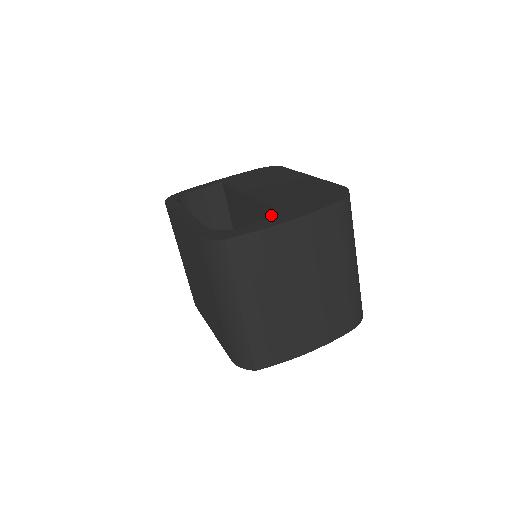
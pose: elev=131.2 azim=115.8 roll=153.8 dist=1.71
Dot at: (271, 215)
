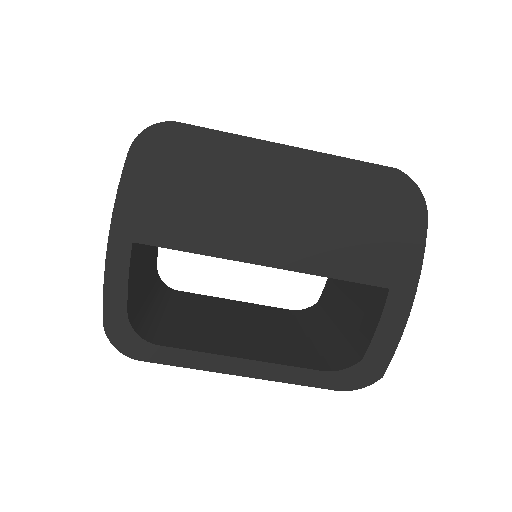
Dot at: occluded
